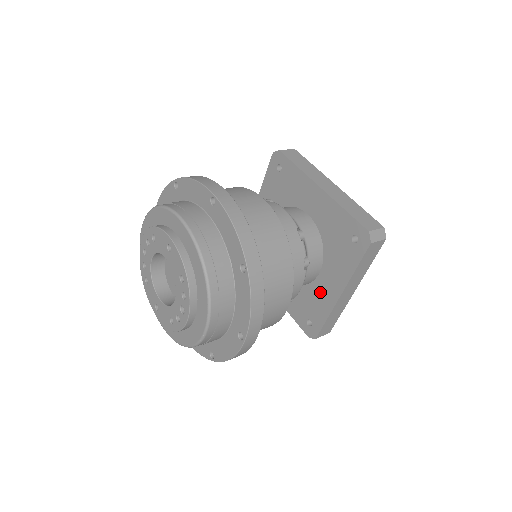
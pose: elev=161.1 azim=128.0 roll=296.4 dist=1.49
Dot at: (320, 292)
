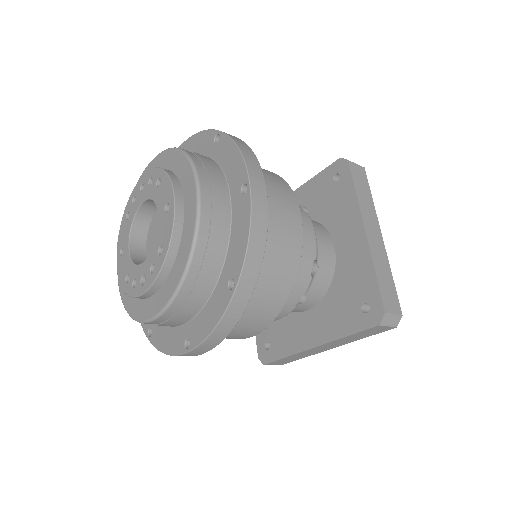
Dot at: (297, 328)
